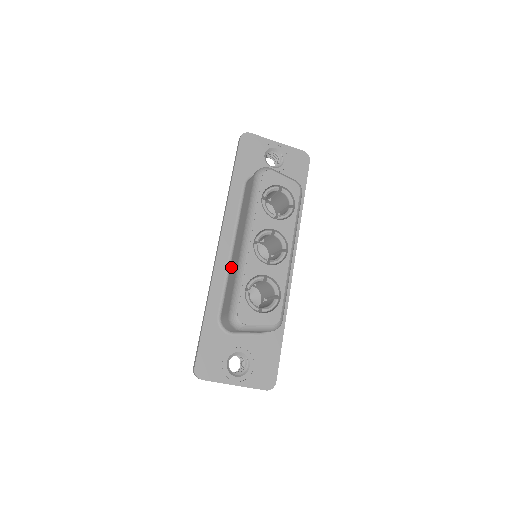
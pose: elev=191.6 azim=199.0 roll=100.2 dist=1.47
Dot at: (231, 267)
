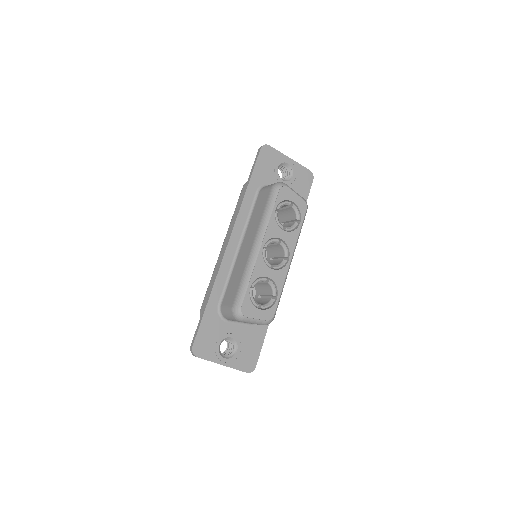
Dot at: (237, 263)
